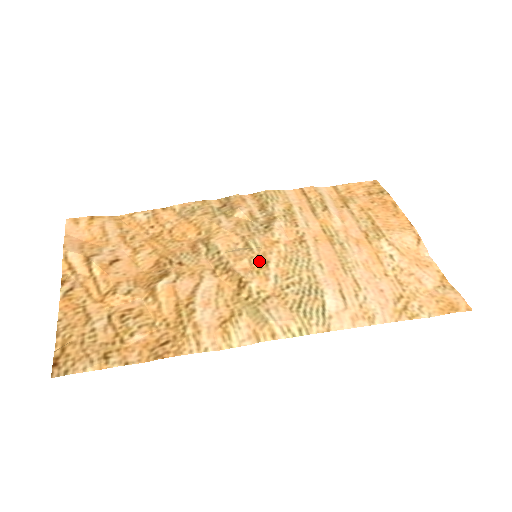
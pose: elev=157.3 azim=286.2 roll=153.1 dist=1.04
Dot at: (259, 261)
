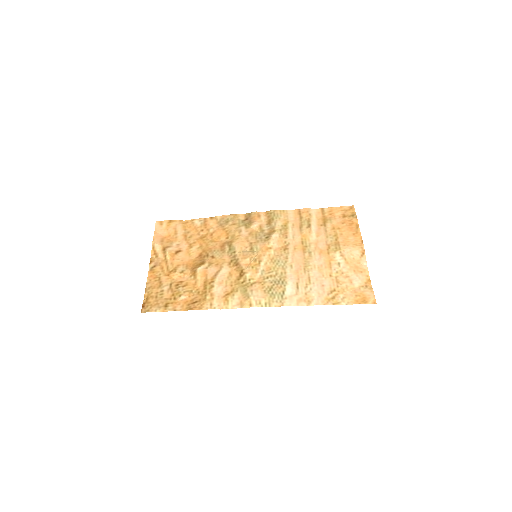
Dot at: (255, 260)
